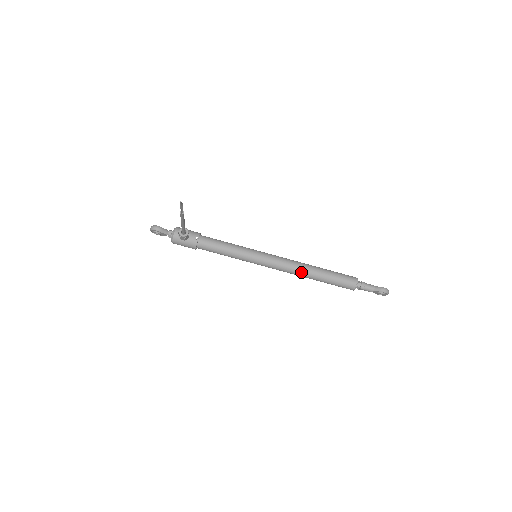
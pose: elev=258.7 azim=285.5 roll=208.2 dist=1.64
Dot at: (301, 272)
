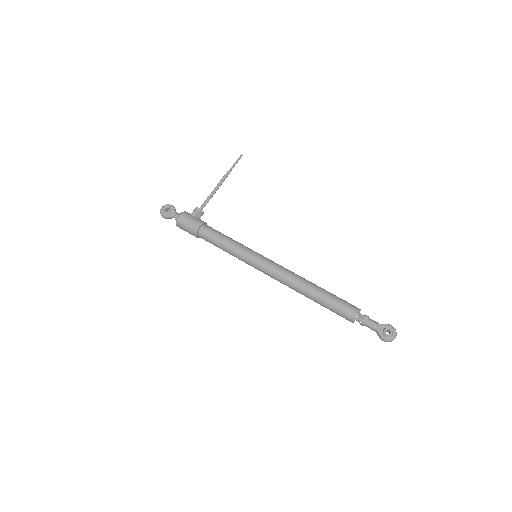
Dot at: (302, 278)
